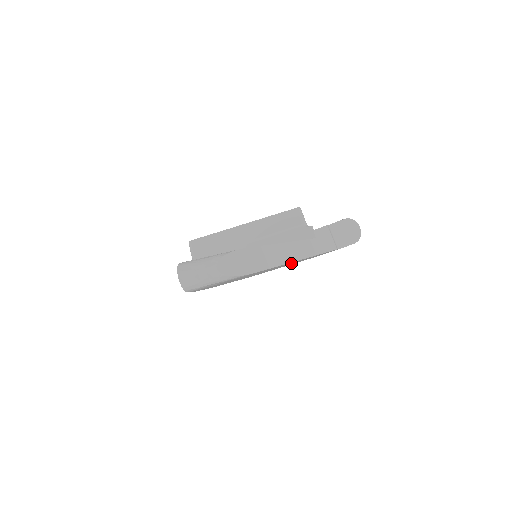
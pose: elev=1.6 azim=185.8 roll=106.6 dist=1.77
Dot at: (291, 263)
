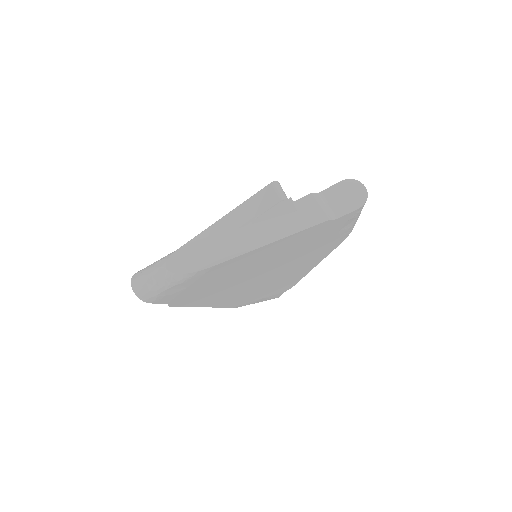
Dot at: (293, 254)
